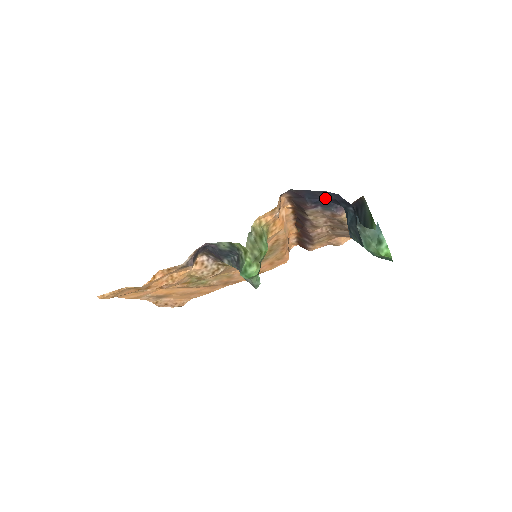
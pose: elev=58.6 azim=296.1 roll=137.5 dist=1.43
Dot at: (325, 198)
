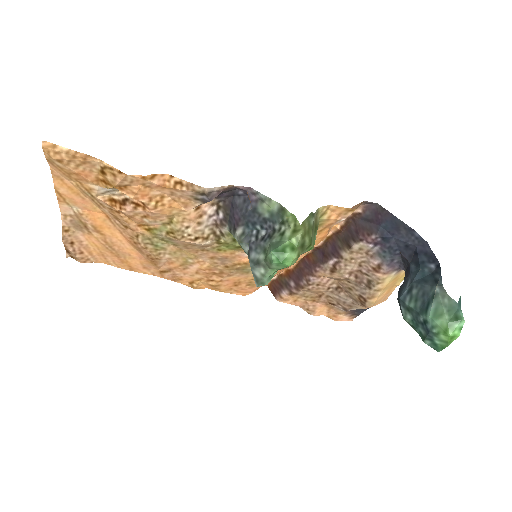
Dot at: (403, 239)
